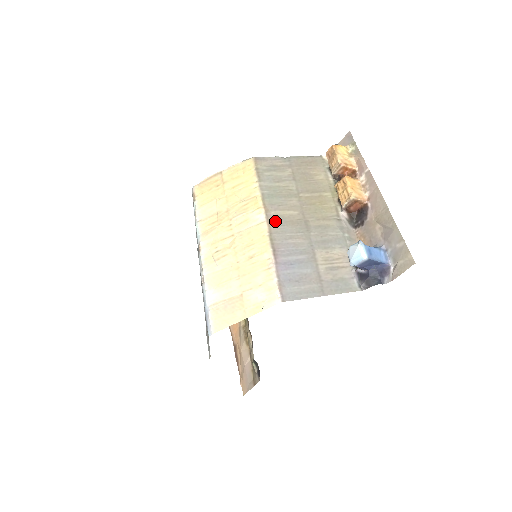
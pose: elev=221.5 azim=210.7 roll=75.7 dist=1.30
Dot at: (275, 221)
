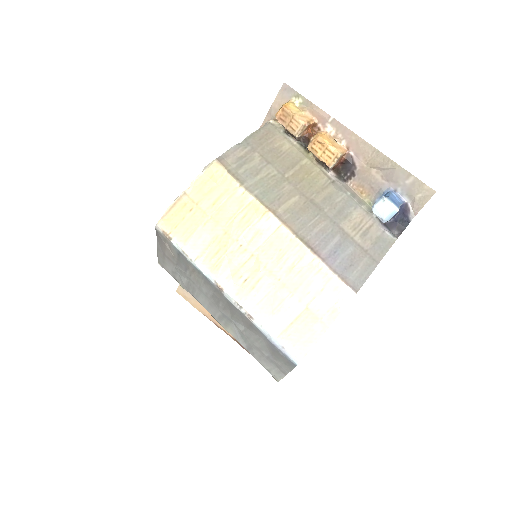
Dot at: (289, 218)
